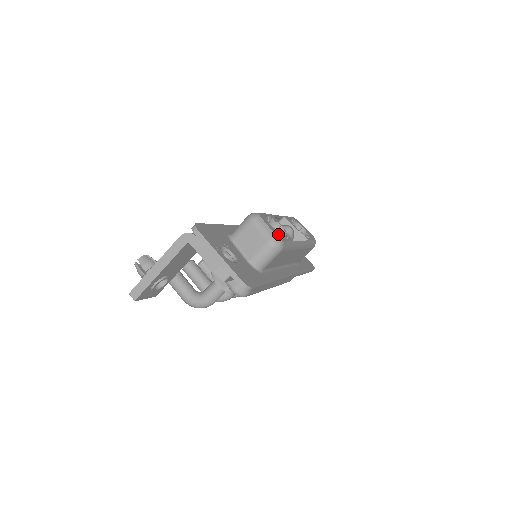
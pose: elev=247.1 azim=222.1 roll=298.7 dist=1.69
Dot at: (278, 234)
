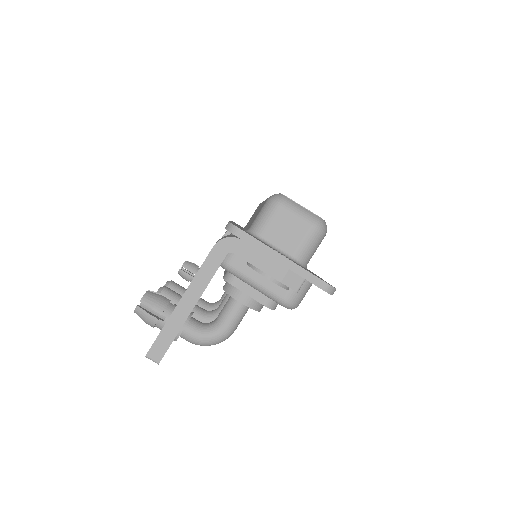
Dot at: occluded
